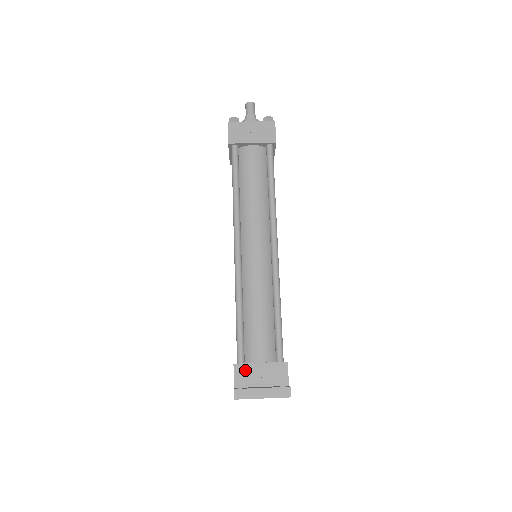
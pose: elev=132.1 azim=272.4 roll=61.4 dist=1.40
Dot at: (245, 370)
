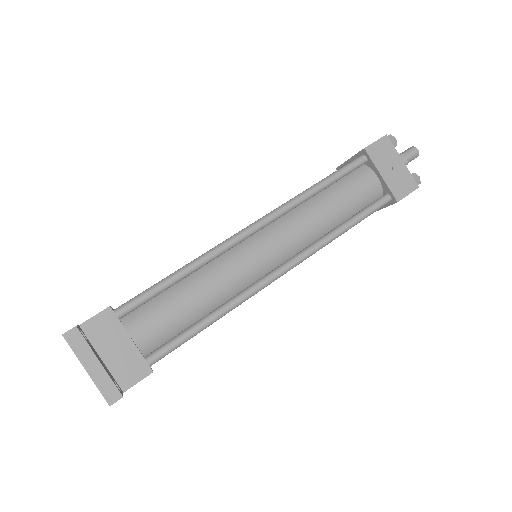
Dot at: (111, 325)
